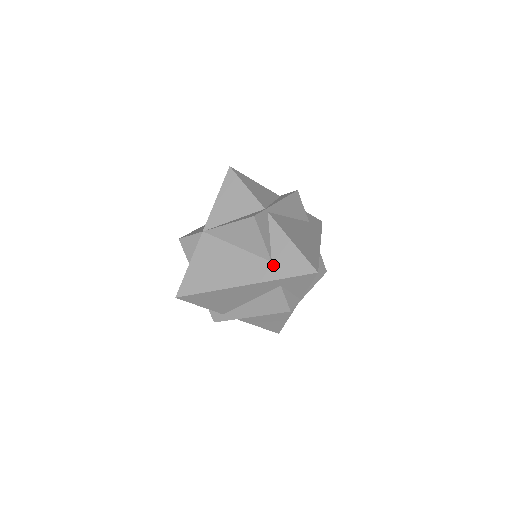
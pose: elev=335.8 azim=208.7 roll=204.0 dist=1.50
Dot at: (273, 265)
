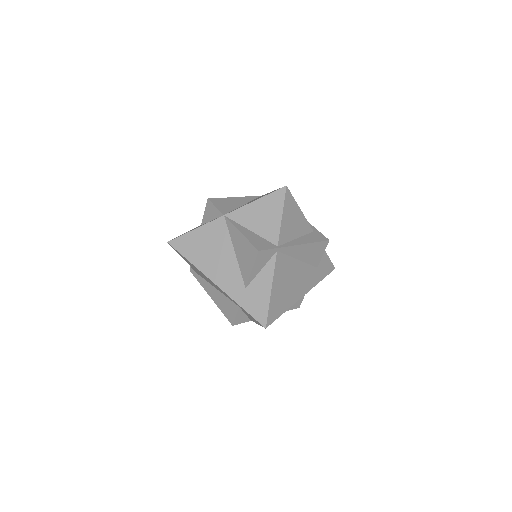
Dot at: (244, 291)
